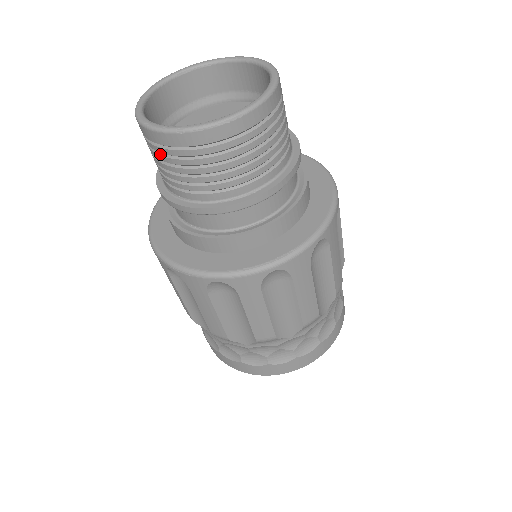
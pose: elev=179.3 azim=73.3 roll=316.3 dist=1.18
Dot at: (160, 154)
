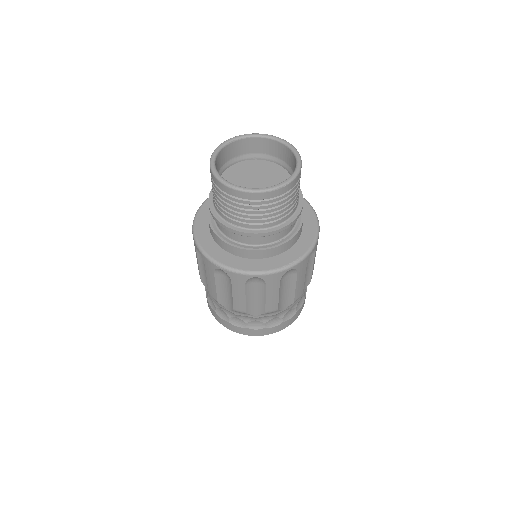
Dot at: (231, 201)
